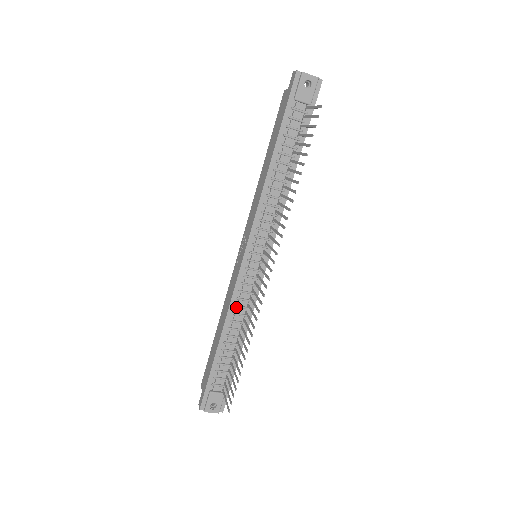
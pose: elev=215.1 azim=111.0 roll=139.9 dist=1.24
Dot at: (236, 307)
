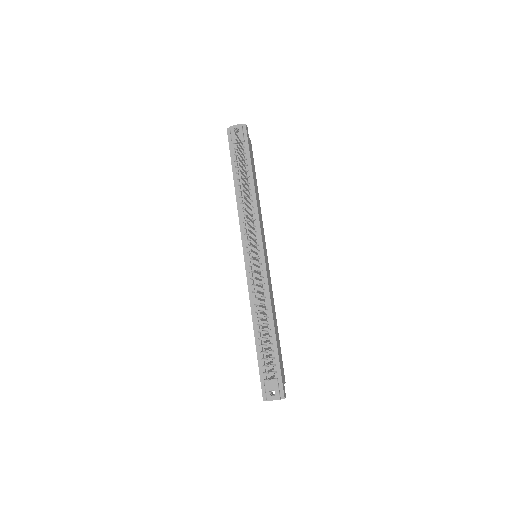
Dot at: (255, 299)
